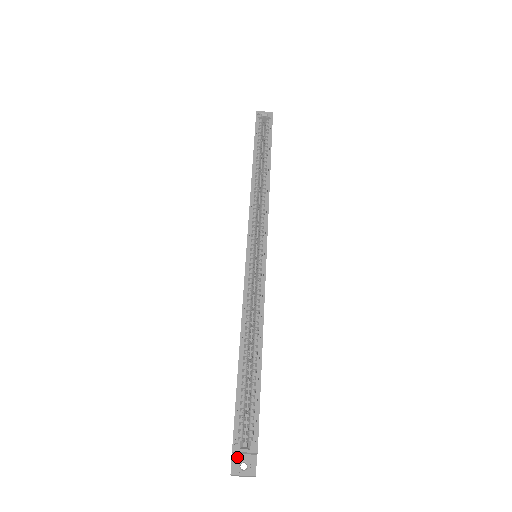
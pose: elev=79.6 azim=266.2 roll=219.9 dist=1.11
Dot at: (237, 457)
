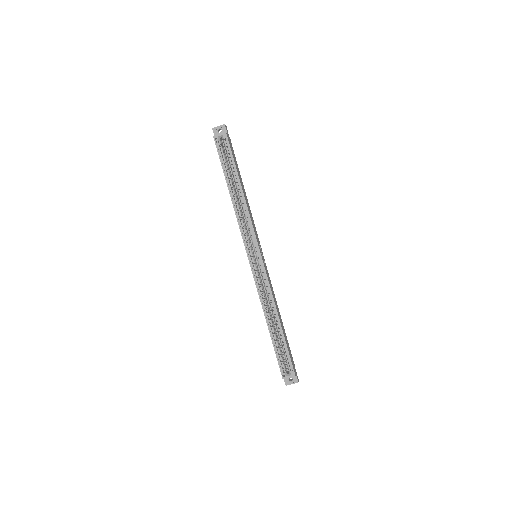
Dot at: occluded
